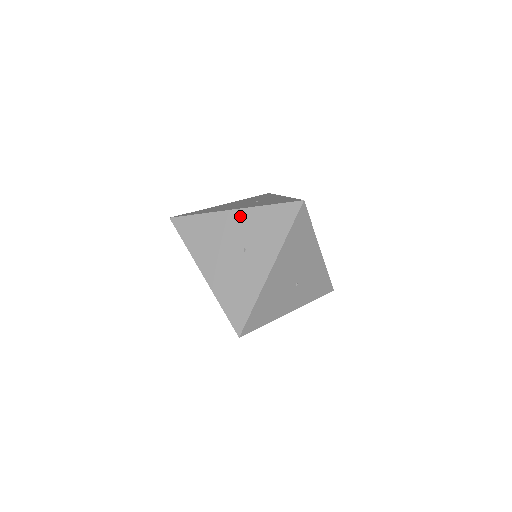
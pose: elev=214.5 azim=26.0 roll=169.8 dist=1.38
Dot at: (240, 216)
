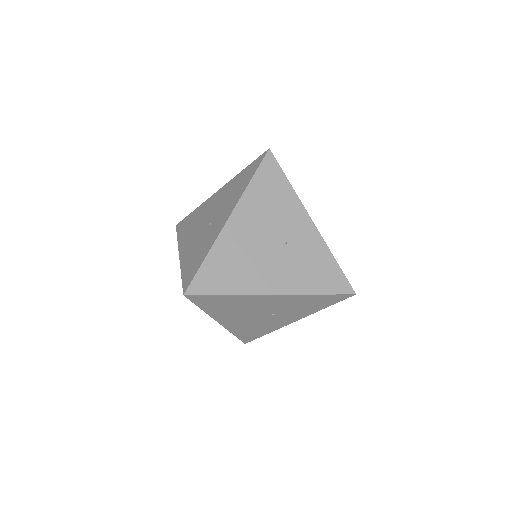
Dot at: occluded
